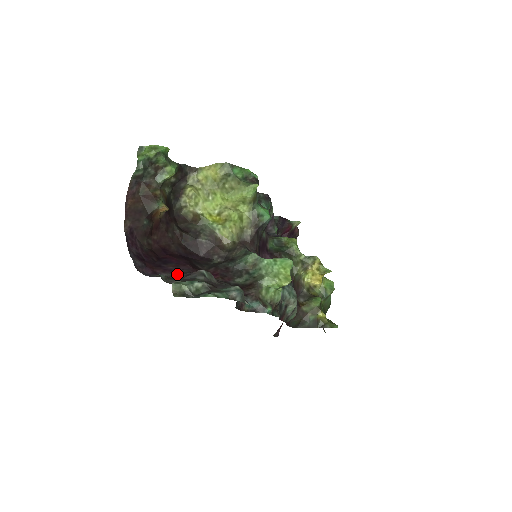
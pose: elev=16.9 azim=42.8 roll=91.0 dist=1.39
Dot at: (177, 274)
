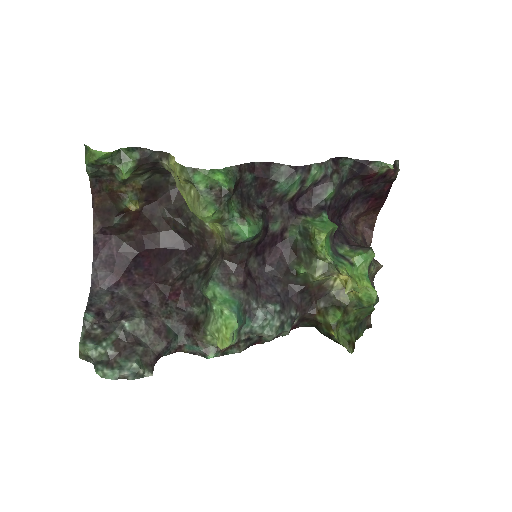
Dot at: (125, 299)
